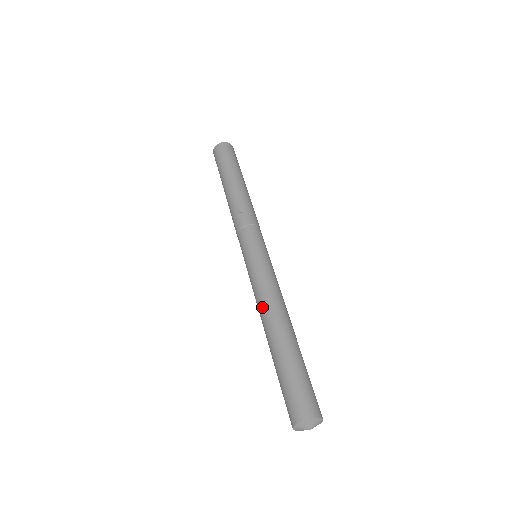
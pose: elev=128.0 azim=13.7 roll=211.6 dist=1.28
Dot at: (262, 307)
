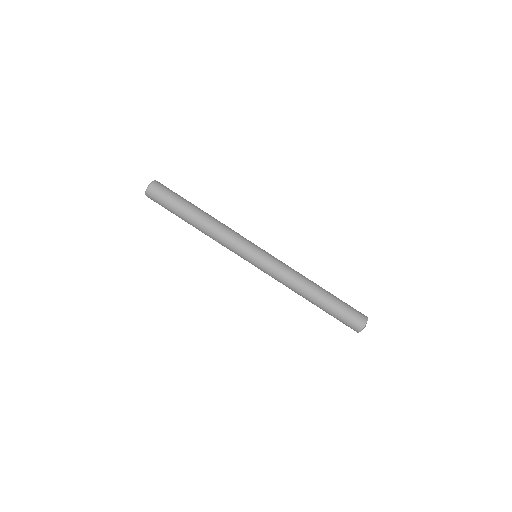
Dot at: occluded
